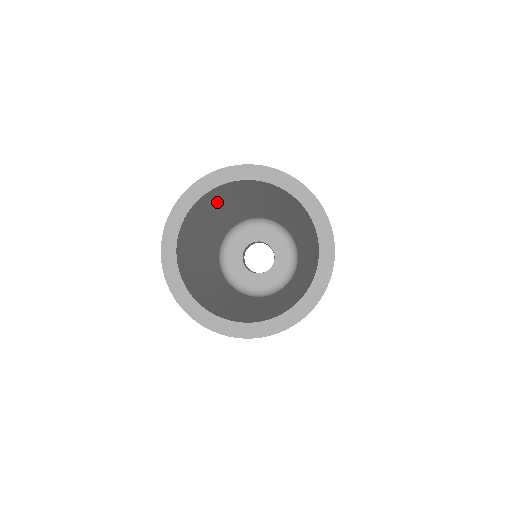
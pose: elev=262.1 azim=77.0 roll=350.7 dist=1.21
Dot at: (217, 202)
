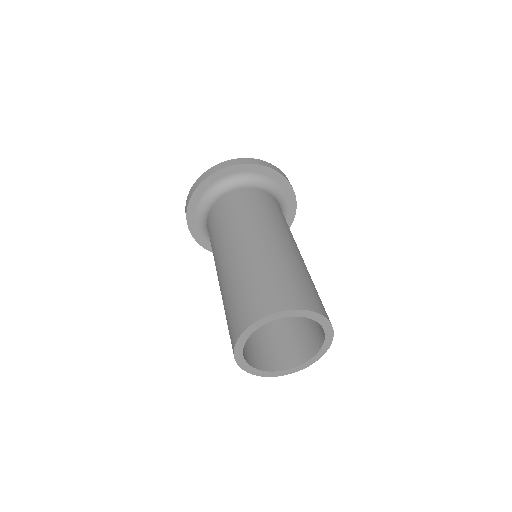
Dot at: occluded
